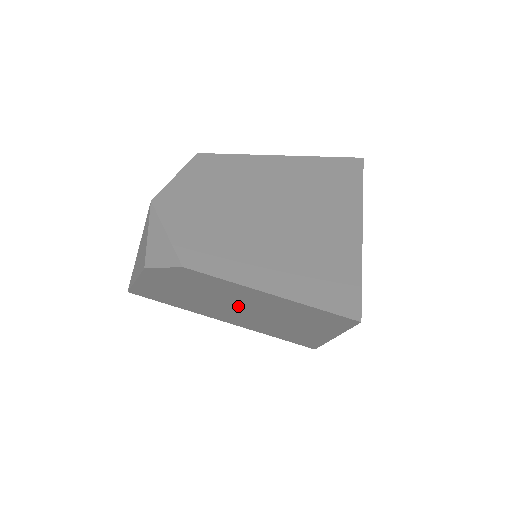
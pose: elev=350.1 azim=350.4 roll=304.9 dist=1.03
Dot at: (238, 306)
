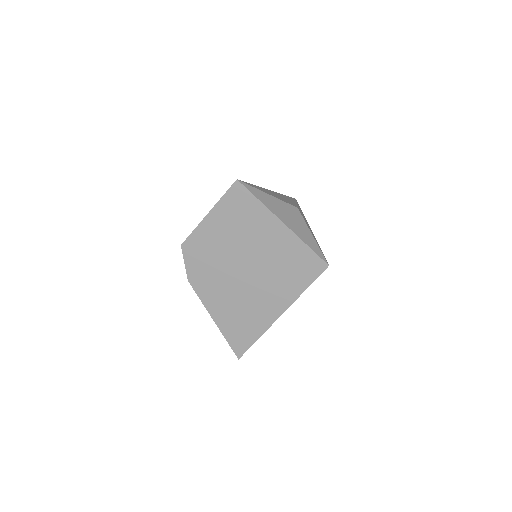
Dot at: (238, 260)
